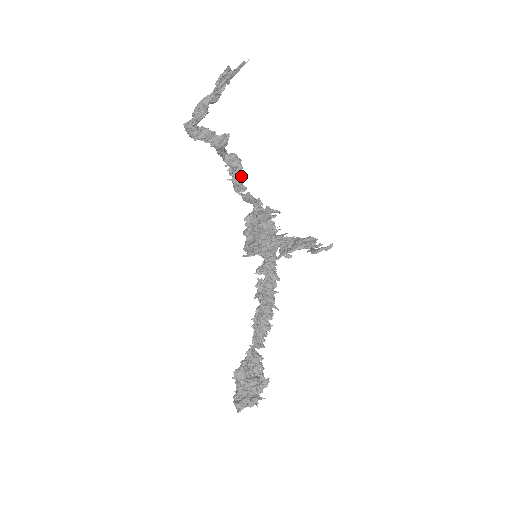
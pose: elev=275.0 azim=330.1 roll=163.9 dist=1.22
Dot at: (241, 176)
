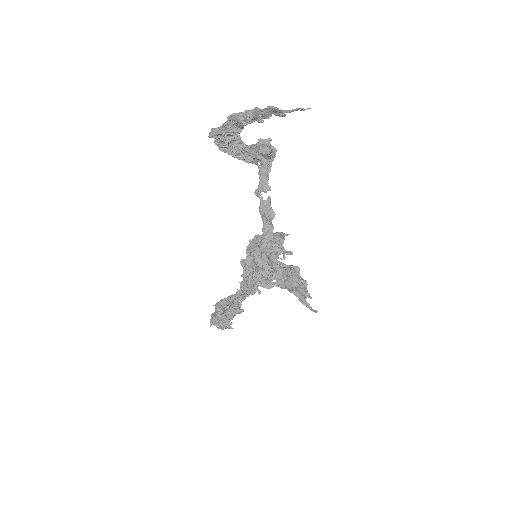
Dot at: (271, 164)
